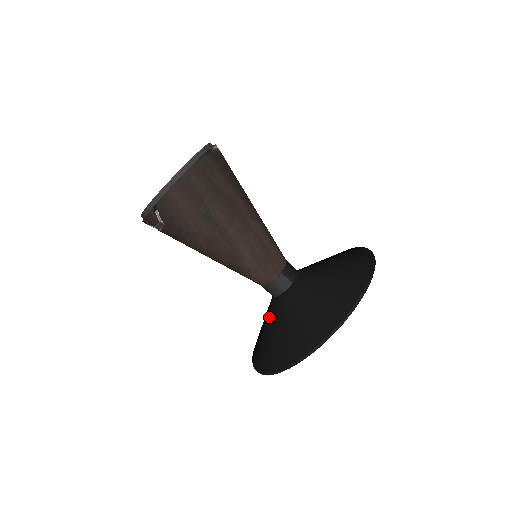
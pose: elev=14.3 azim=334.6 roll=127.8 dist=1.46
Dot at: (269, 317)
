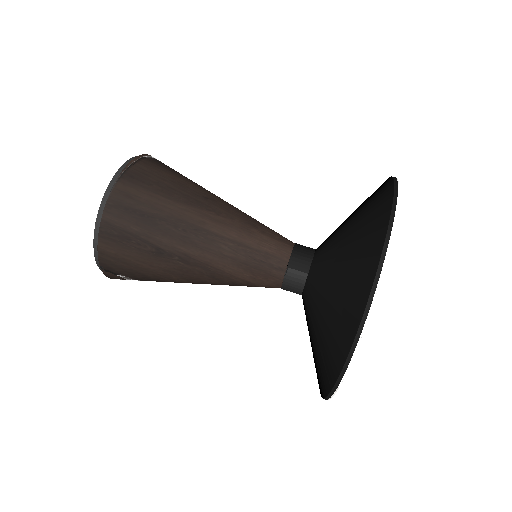
Dot at: occluded
